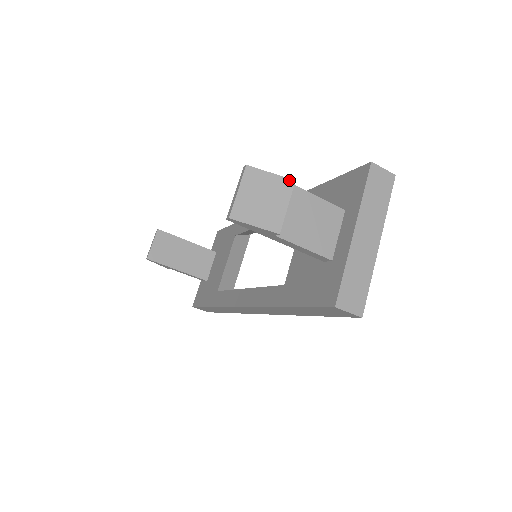
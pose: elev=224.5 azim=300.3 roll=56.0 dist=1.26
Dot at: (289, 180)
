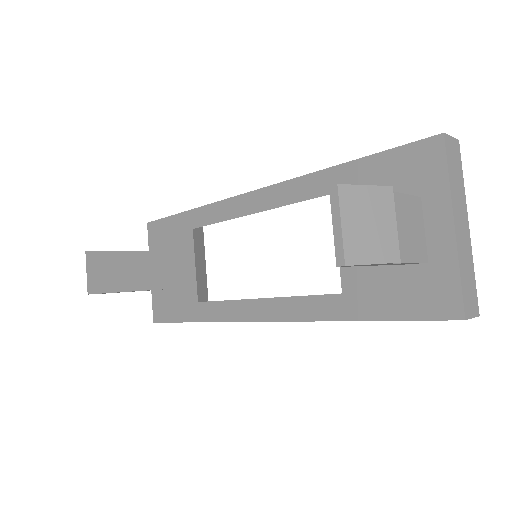
Dot at: (387, 188)
